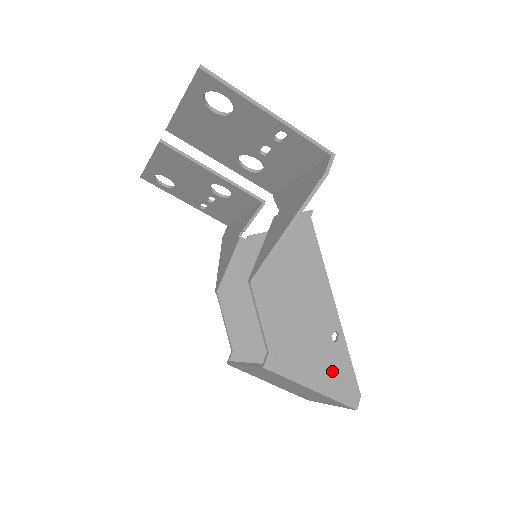
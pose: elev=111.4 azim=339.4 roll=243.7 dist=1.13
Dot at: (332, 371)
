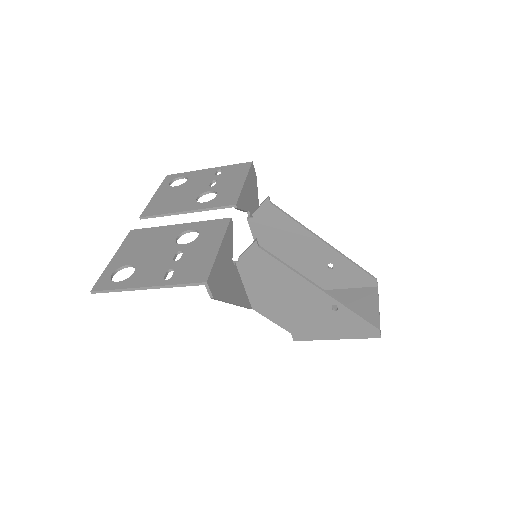
Dot at: (345, 326)
